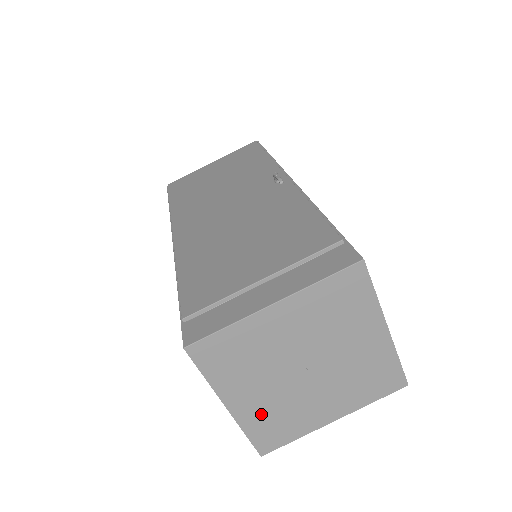
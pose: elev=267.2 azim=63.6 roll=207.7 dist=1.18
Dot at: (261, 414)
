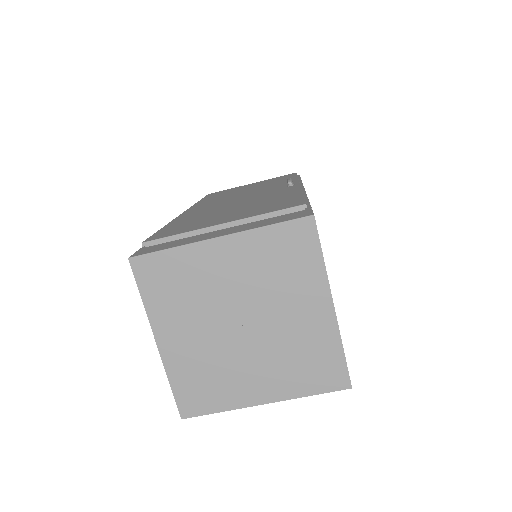
Dot at: (189, 364)
